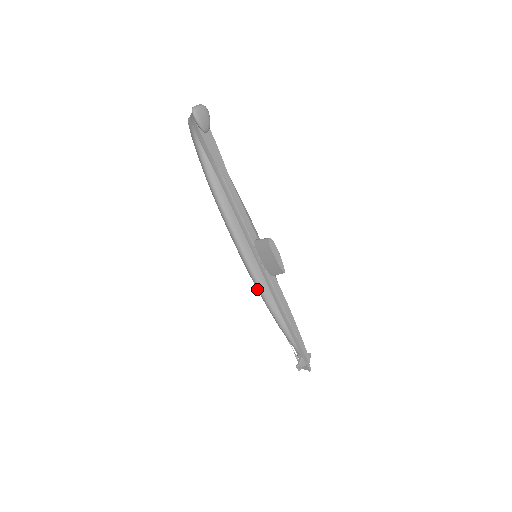
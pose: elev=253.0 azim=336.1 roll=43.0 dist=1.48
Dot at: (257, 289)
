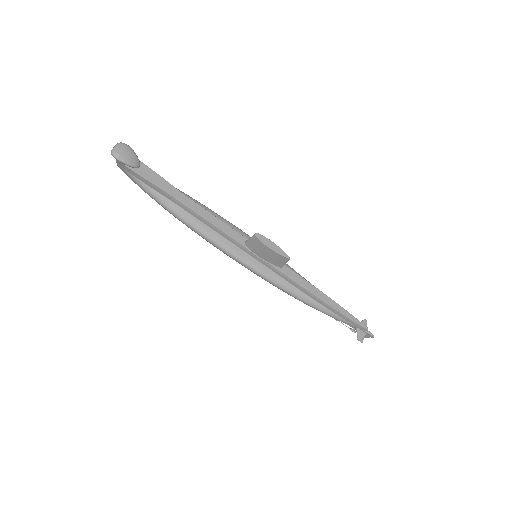
Dot at: occluded
